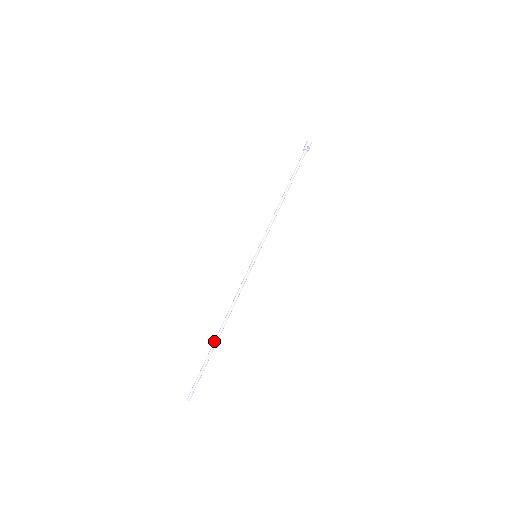
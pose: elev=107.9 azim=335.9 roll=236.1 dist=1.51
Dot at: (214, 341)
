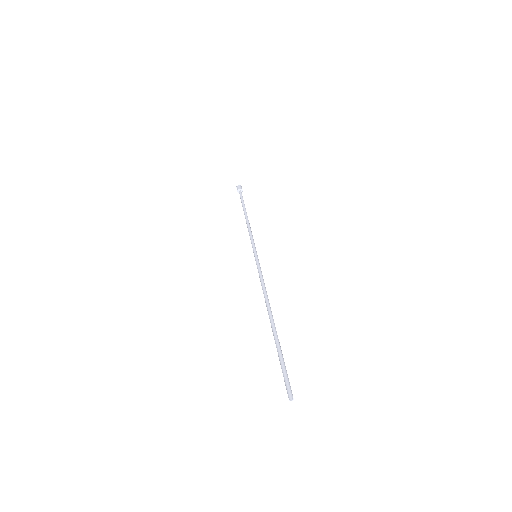
Dot at: (274, 328)
